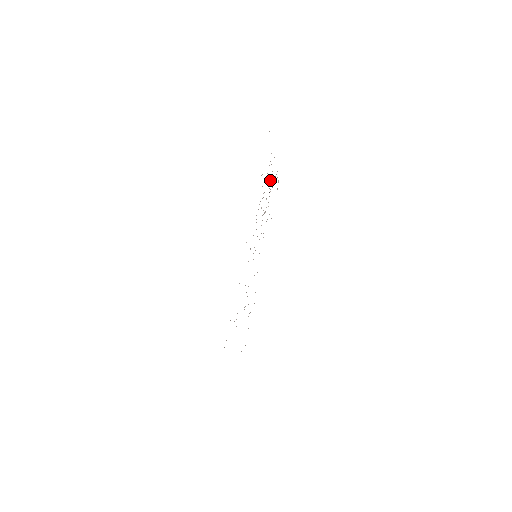
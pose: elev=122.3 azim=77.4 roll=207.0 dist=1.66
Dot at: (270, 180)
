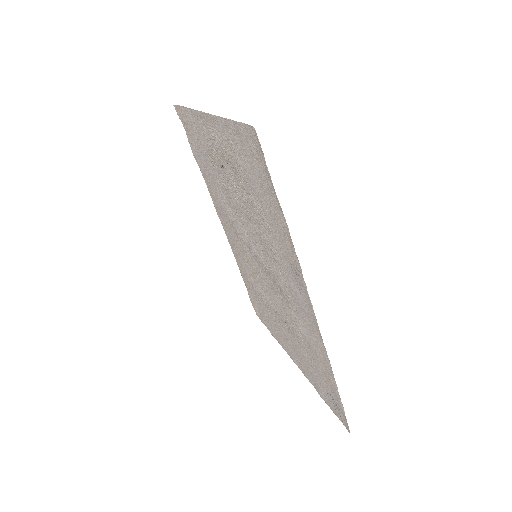
Dot at: (218, 152)
